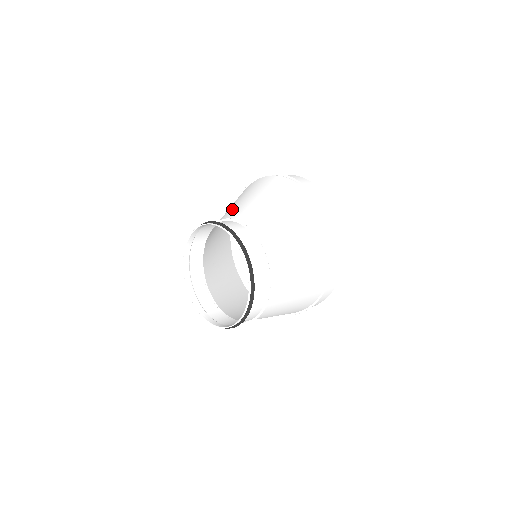
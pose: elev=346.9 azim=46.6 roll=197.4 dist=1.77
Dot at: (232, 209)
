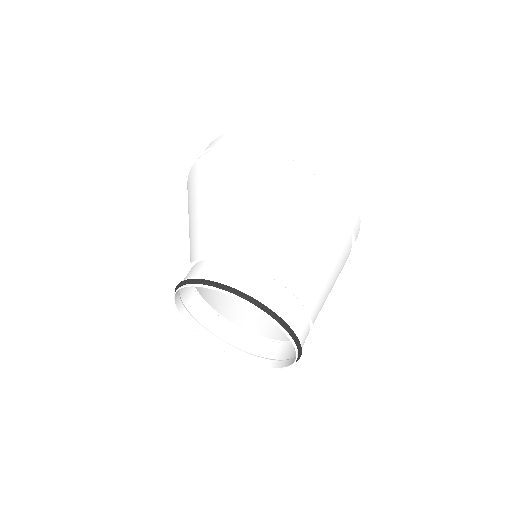
Dot at: (192, 236)
